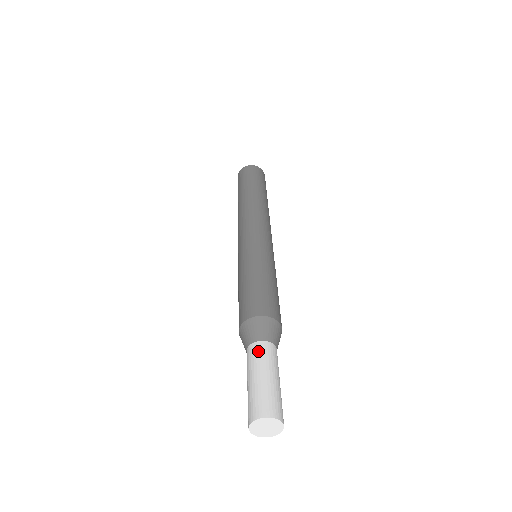
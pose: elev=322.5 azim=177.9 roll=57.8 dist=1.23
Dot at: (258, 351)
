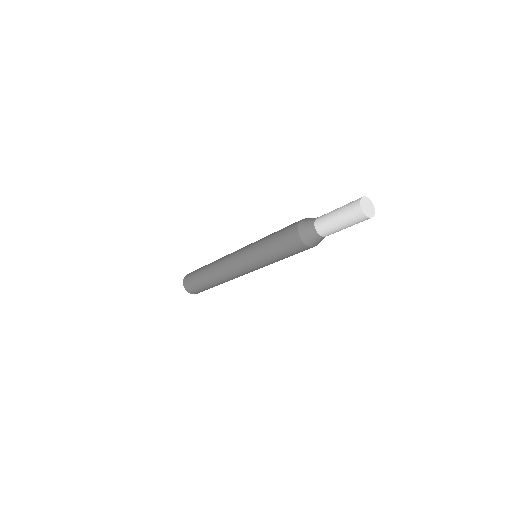
Dot at: (322, 216)
